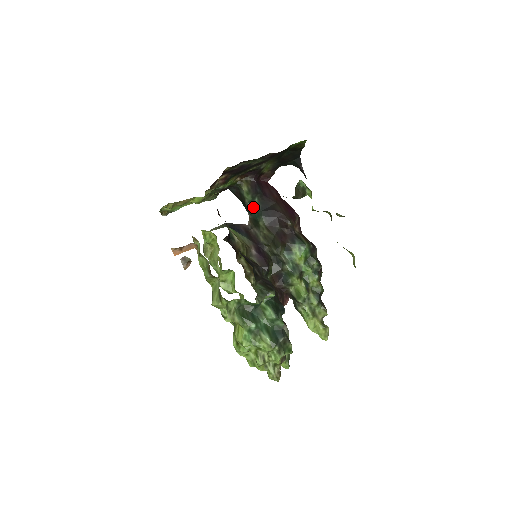
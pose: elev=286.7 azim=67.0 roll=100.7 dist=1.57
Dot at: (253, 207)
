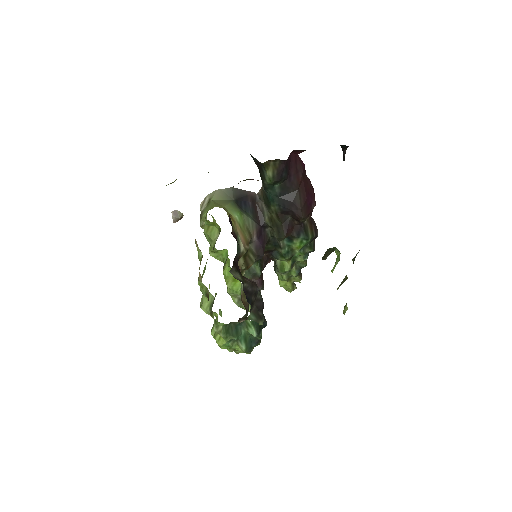
Dot at: (271, 189)
